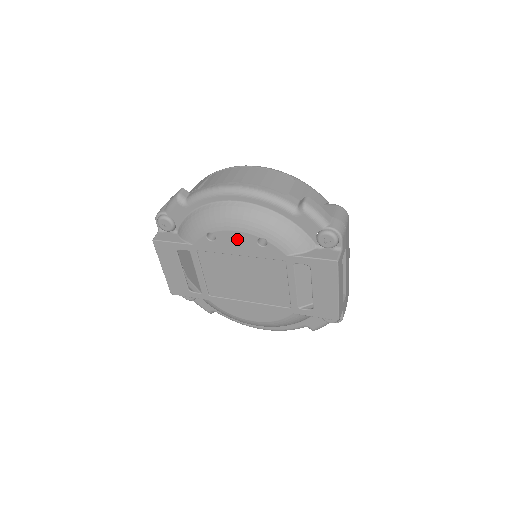
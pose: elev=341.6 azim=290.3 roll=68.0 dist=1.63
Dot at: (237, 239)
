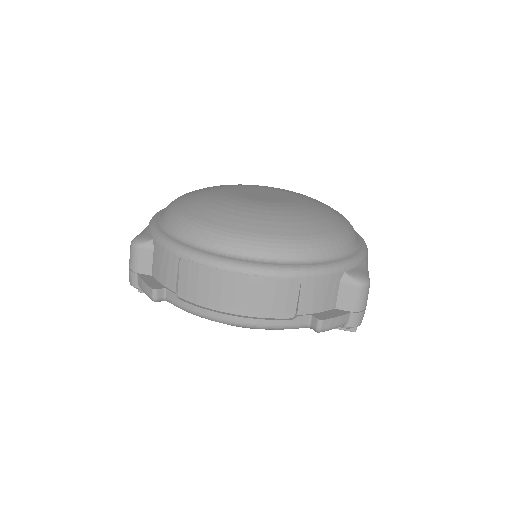
Dot at: occluded
